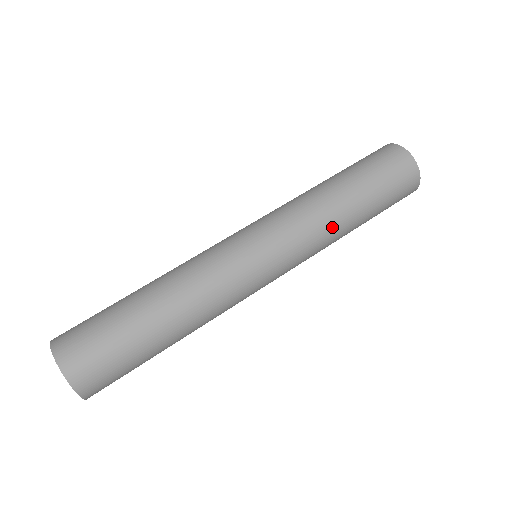
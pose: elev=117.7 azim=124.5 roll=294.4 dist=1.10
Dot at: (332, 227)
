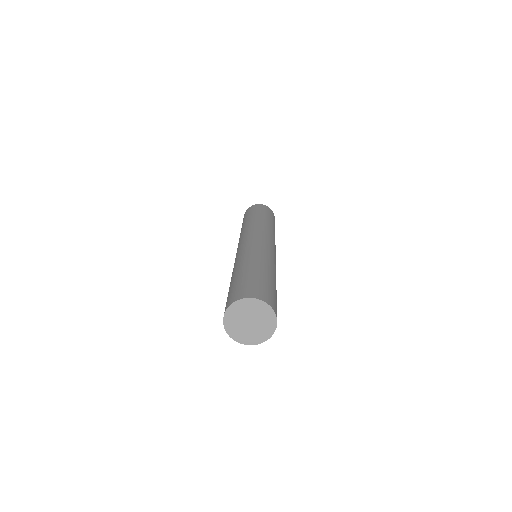
Dot at: (268, 226)
